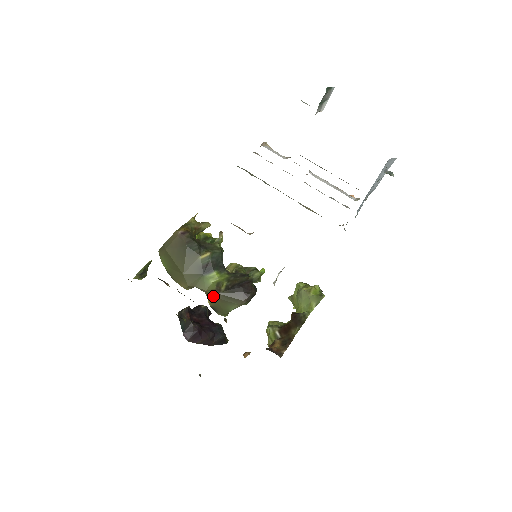
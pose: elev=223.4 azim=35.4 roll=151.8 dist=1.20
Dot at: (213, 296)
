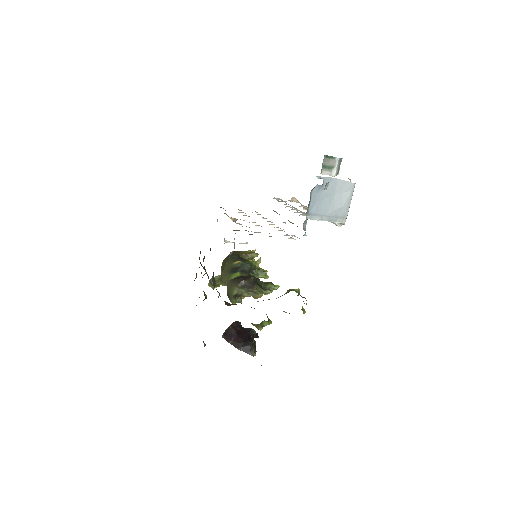
Dot at: (227, 283)
